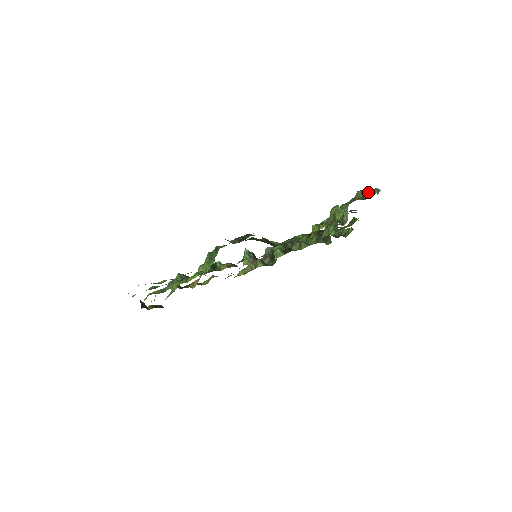
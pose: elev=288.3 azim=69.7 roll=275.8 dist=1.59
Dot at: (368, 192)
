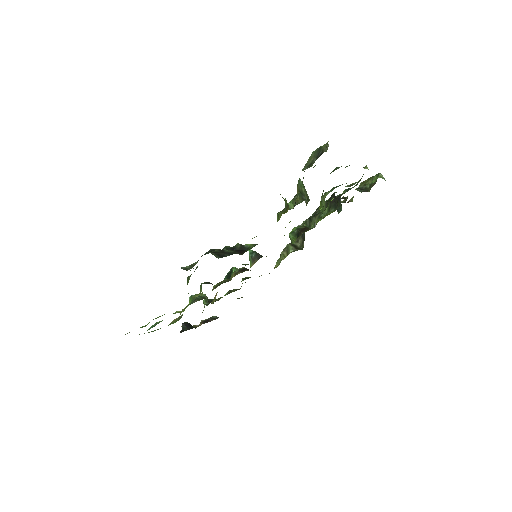
Dot at: (319, 151)
